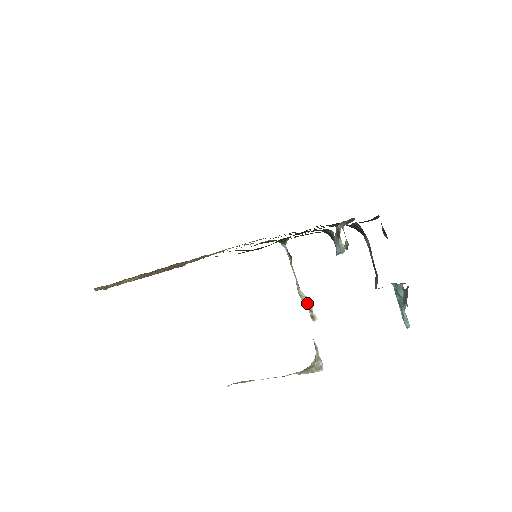
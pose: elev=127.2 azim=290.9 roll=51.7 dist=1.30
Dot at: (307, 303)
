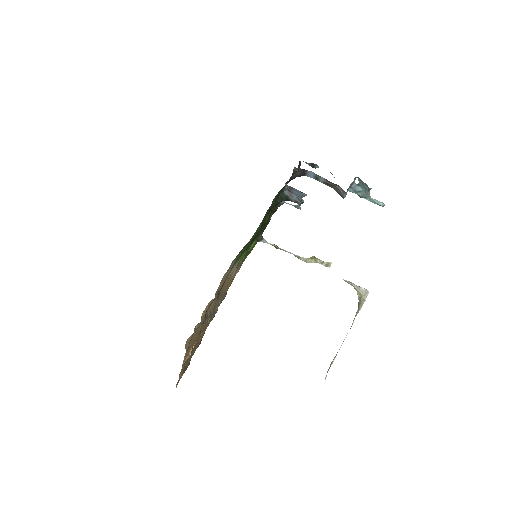
Dot at: (314, 261)
